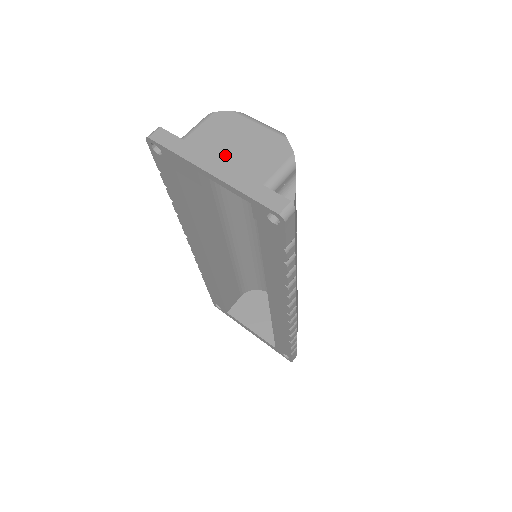
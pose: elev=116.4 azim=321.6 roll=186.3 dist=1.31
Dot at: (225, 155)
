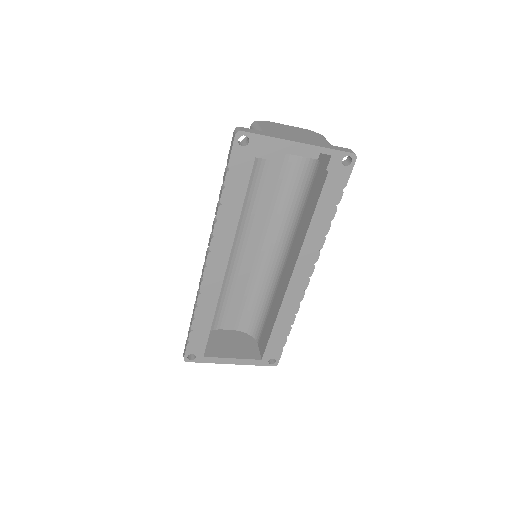
Dot at: (294, 136)
